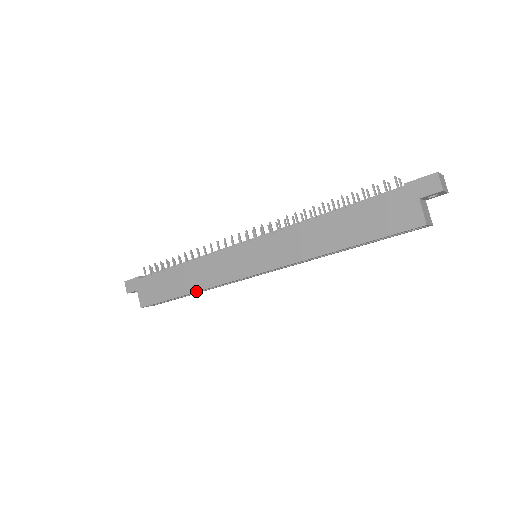
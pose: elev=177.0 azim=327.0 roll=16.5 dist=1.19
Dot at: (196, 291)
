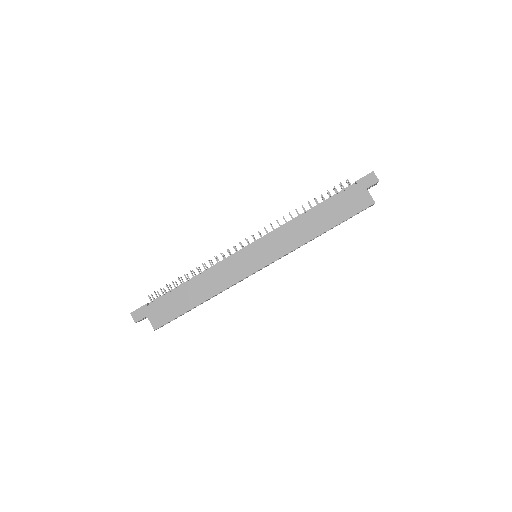
Dot at: (211, 297)
